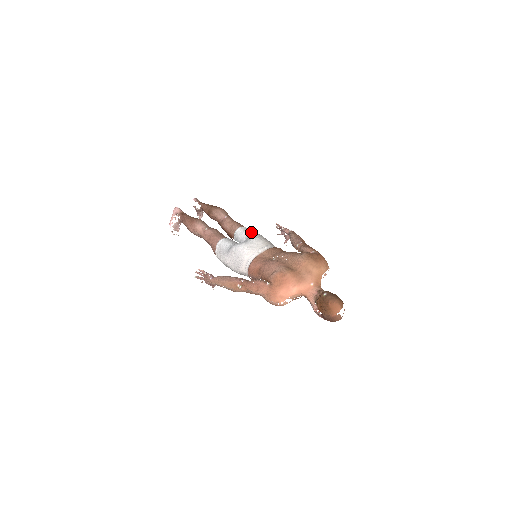
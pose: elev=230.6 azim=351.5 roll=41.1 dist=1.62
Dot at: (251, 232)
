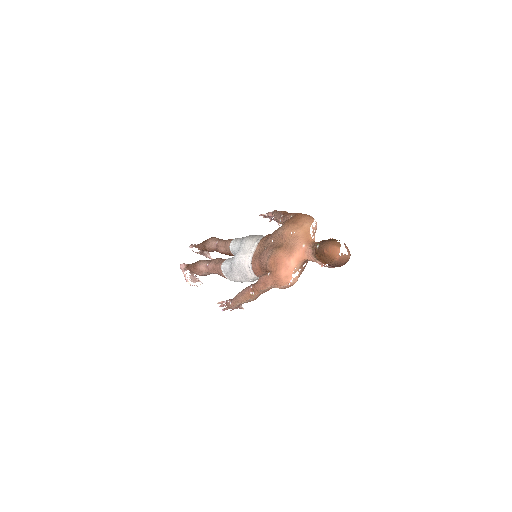
Dot at: (241, 239)
